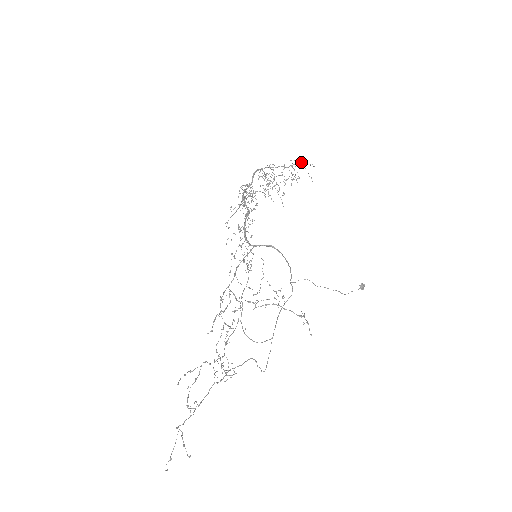
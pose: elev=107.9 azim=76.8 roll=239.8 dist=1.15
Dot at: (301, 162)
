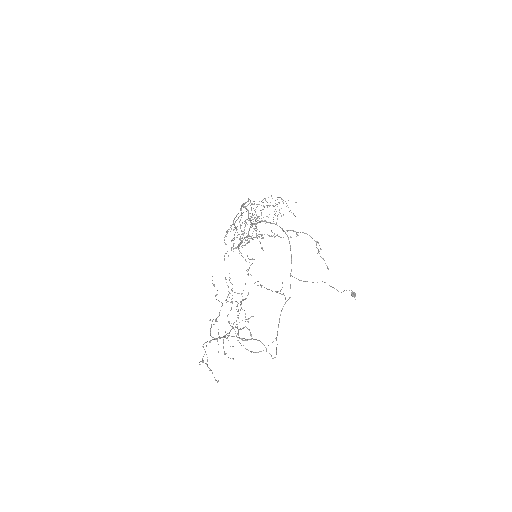
Dot at: occluded
